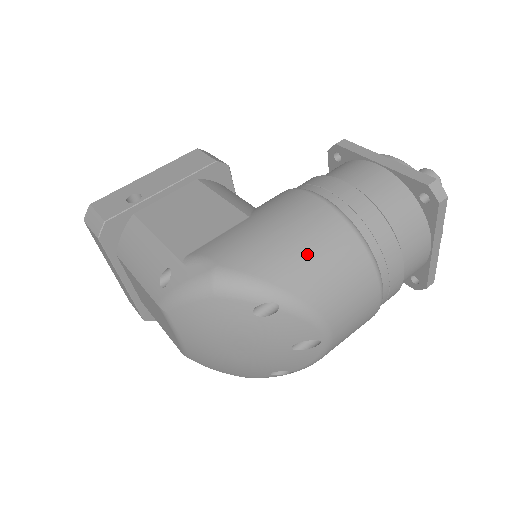
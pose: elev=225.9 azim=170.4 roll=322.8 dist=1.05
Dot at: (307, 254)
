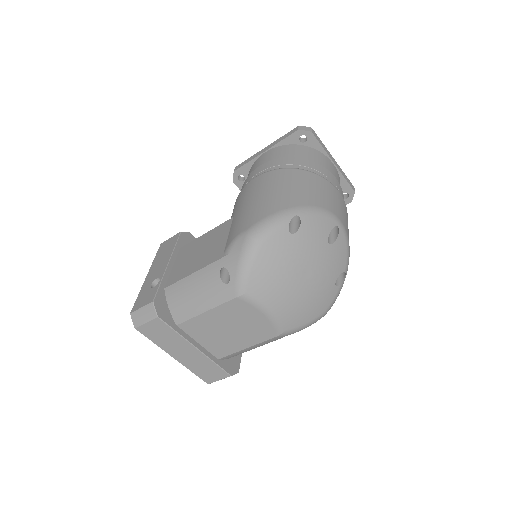
Dot at: (282, 190)
